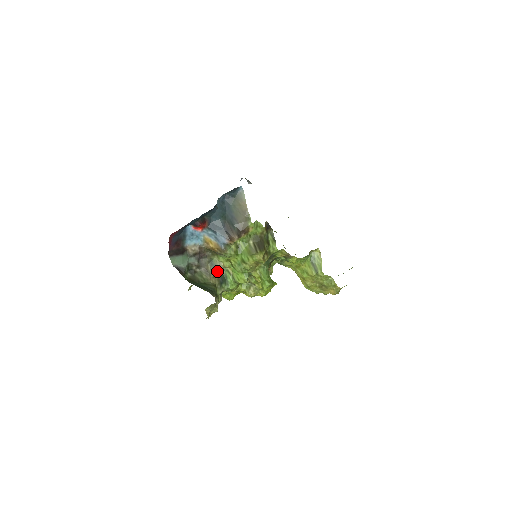
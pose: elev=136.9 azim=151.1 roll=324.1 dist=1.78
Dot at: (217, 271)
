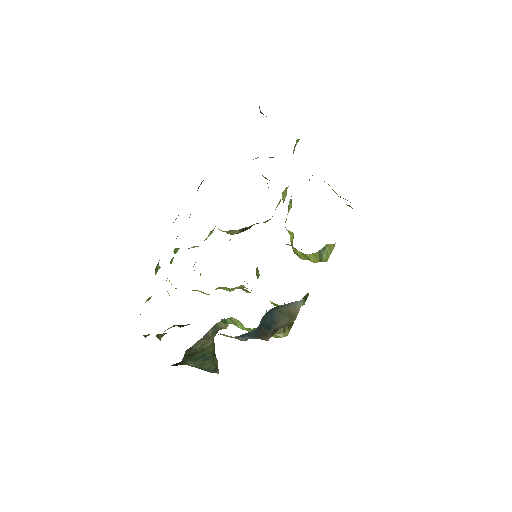
Dot at: (219, 329)
